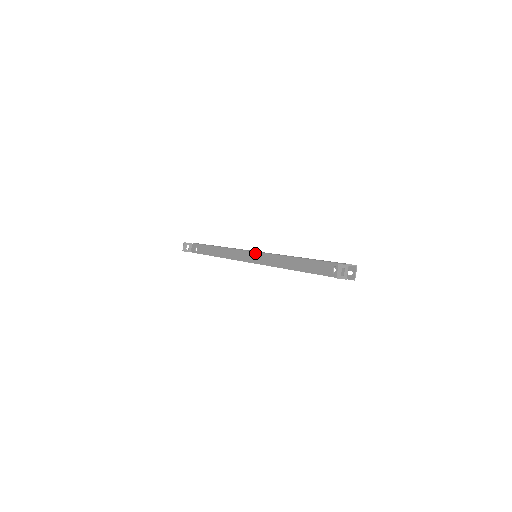
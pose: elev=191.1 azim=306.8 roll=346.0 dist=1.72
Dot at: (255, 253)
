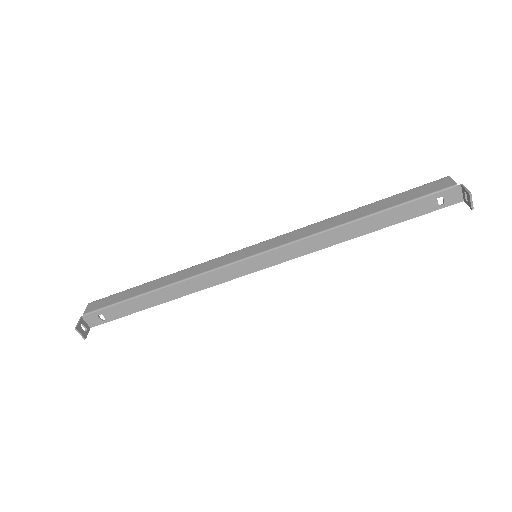
Dot at: (264, 255)
